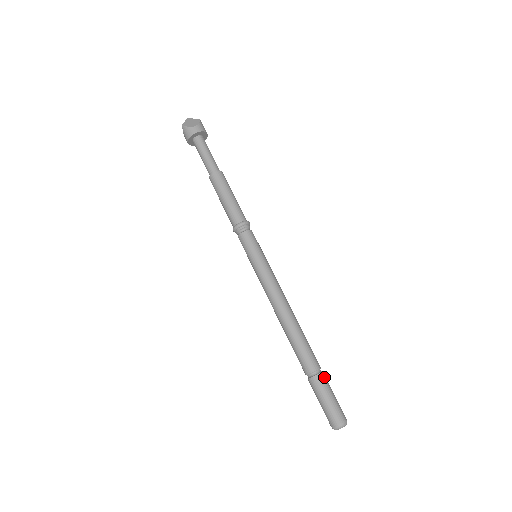
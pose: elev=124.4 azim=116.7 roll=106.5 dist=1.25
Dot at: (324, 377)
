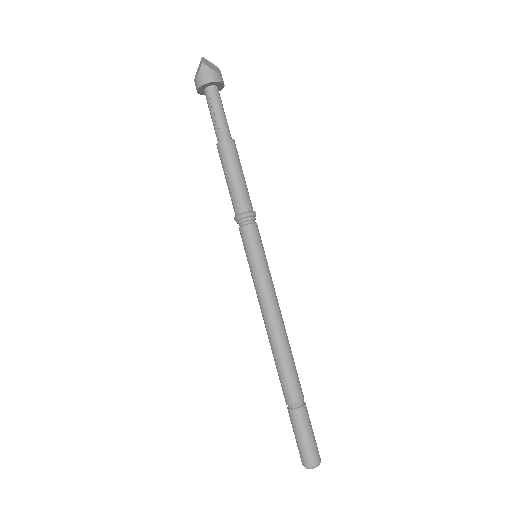
Dot at: occluded
